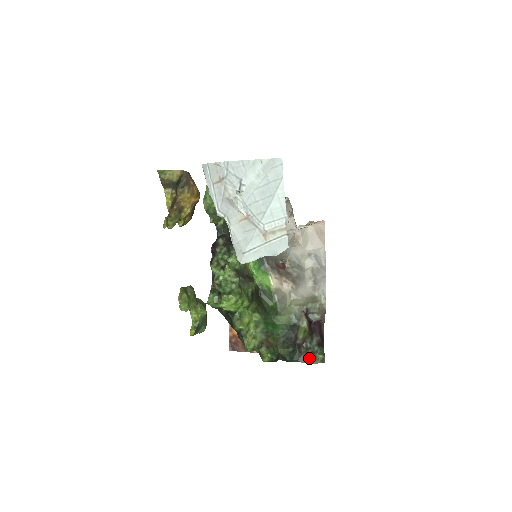
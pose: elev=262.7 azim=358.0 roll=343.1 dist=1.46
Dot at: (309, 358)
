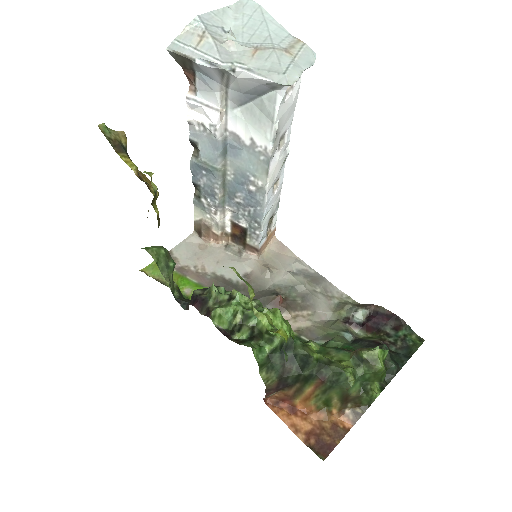
Dot at: (408, 349)
